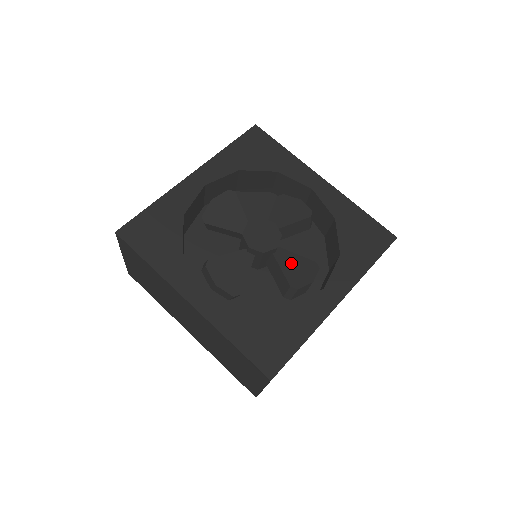
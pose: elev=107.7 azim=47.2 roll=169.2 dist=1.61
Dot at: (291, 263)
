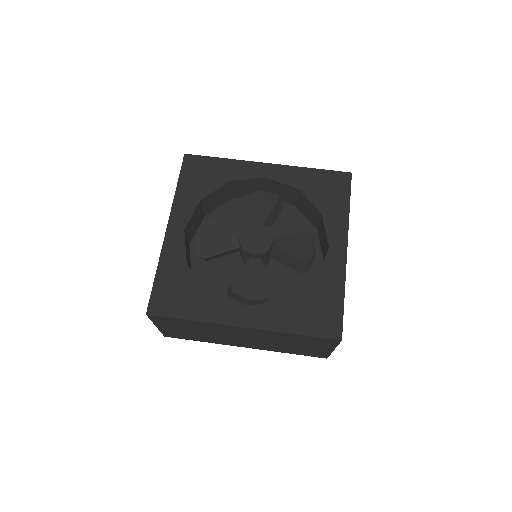
Dot at: (291, 245)
